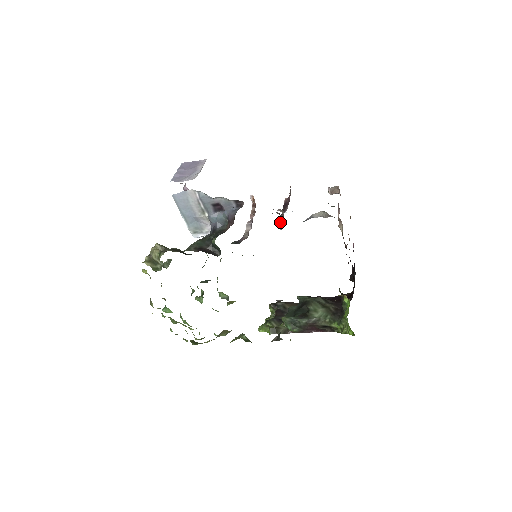
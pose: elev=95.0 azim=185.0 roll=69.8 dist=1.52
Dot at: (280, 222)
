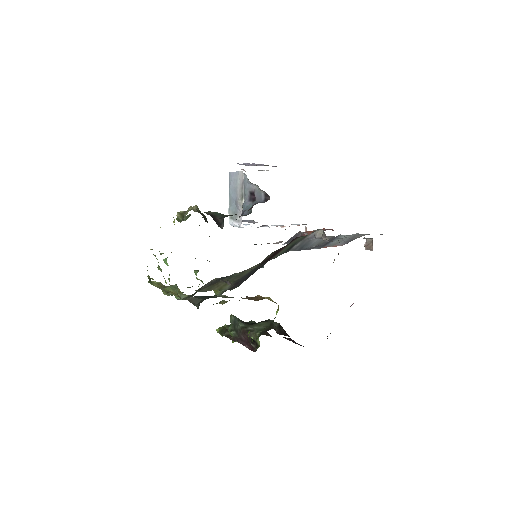
Dot at: occluded
